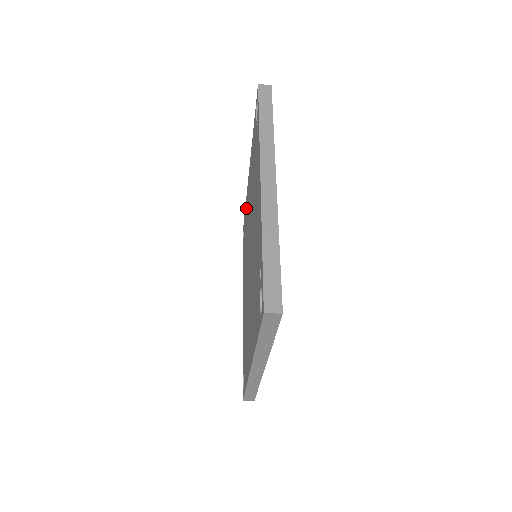
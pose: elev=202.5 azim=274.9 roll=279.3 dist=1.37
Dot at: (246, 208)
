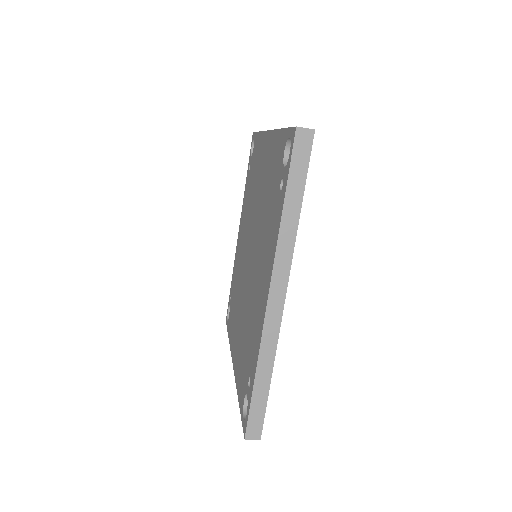
Dot at: (258, 150)
